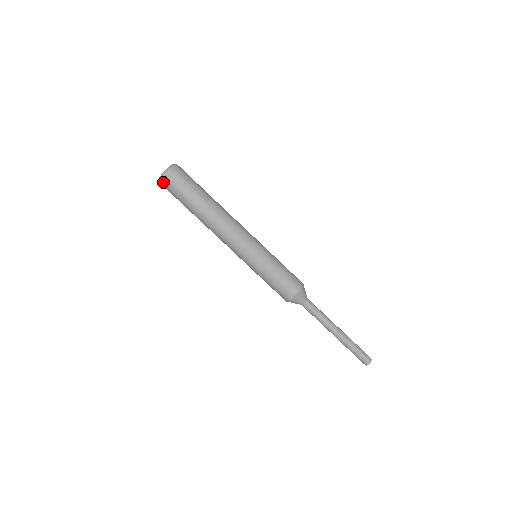
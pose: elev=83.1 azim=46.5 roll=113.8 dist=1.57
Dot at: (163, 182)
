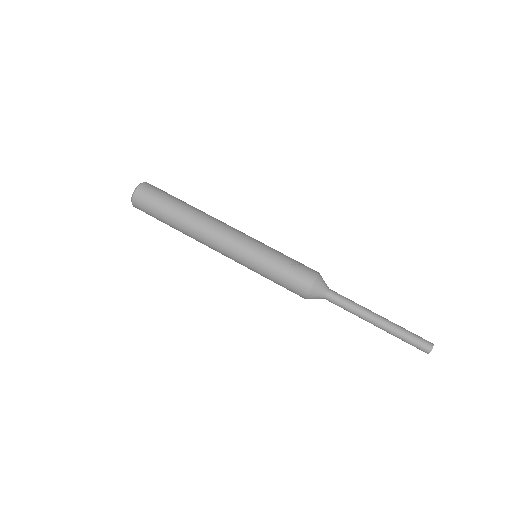
Dot at: (136, 206)
